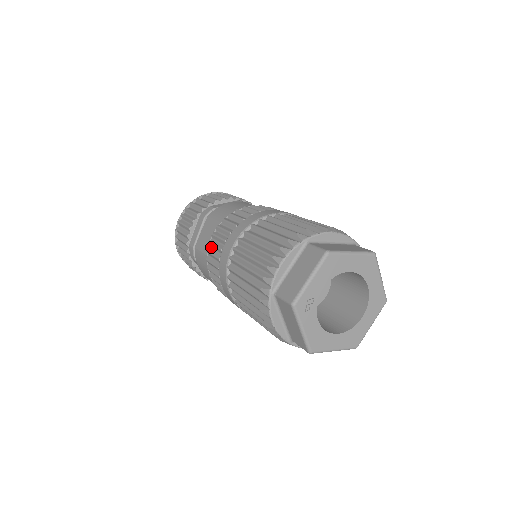
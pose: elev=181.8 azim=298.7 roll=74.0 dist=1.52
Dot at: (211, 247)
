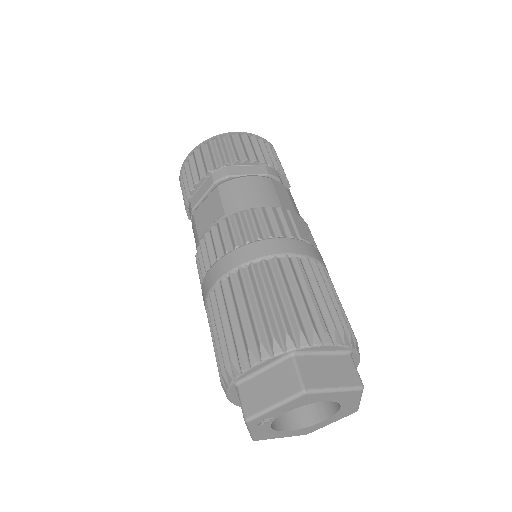
Dot at: (205, 241)
